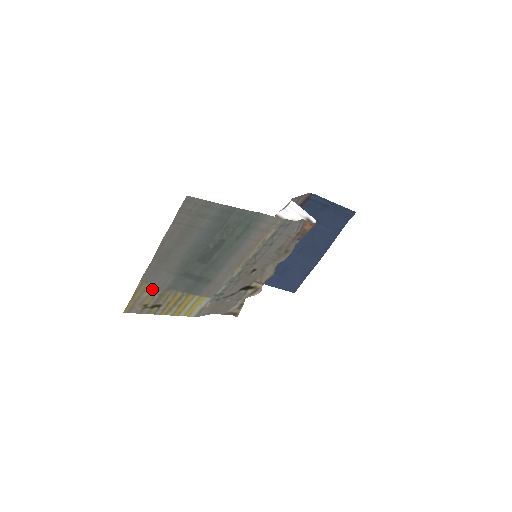
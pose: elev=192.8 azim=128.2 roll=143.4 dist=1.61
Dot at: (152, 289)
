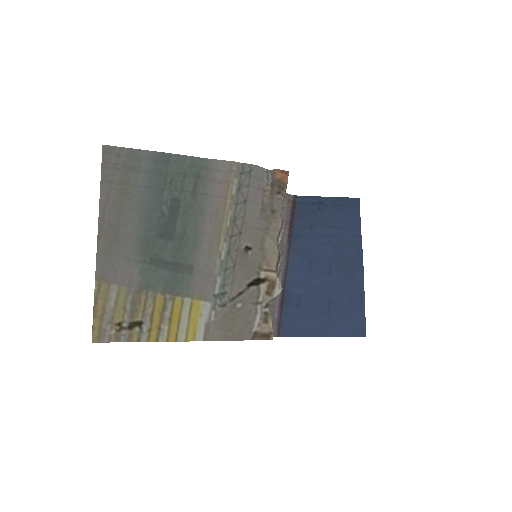
Dot at: (117, 293)
